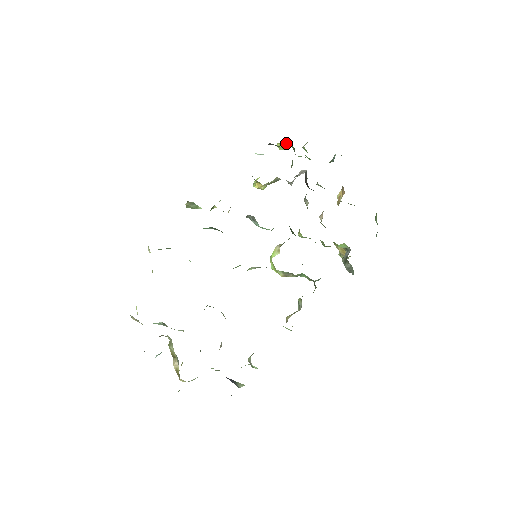
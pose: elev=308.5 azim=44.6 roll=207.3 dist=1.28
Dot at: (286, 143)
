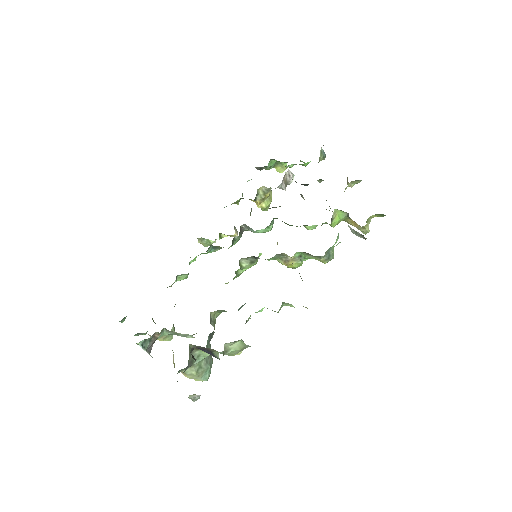
Dot at: (277, 163)
